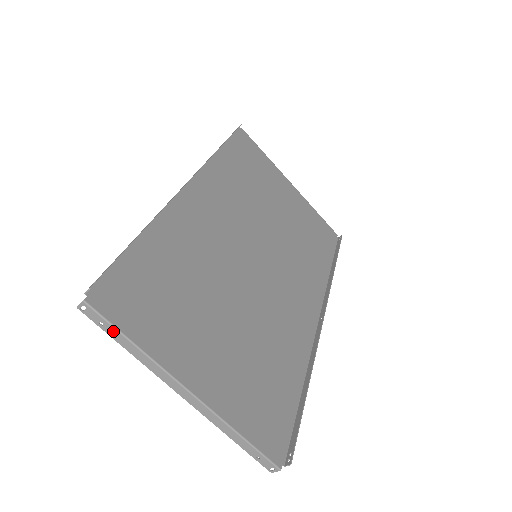
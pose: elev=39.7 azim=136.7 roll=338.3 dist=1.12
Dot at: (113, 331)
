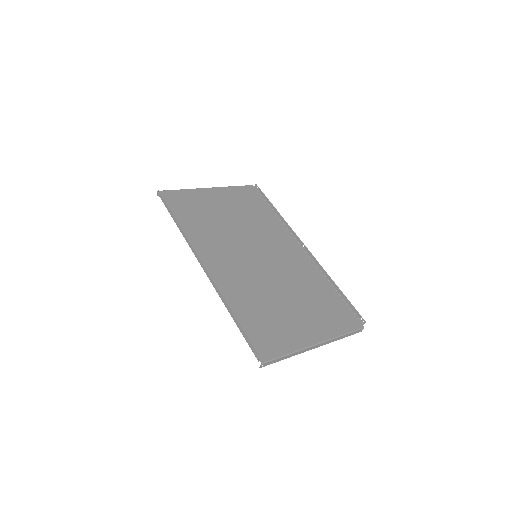
Dot at: (278, 359)
